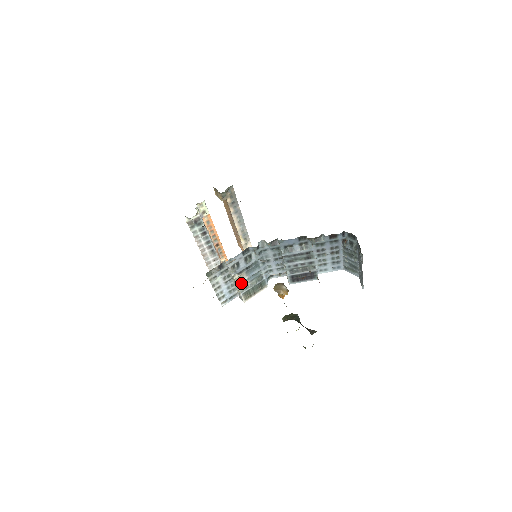
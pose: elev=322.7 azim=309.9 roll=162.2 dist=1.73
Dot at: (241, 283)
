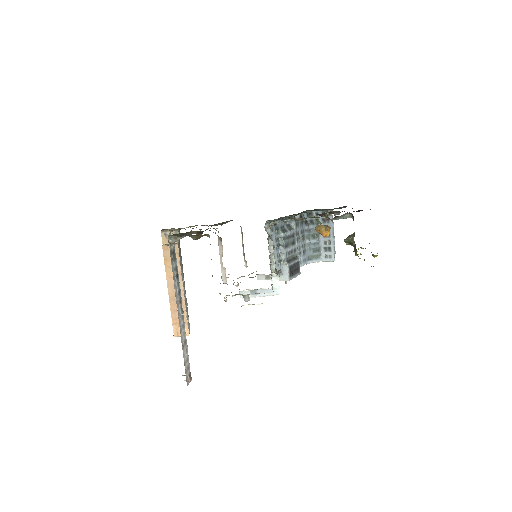
Dot at: (274, 264)
